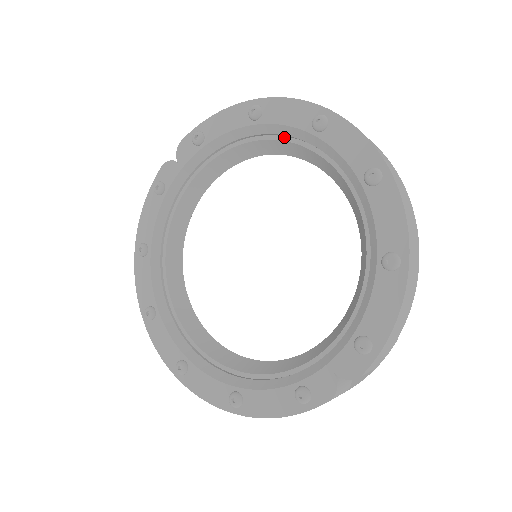
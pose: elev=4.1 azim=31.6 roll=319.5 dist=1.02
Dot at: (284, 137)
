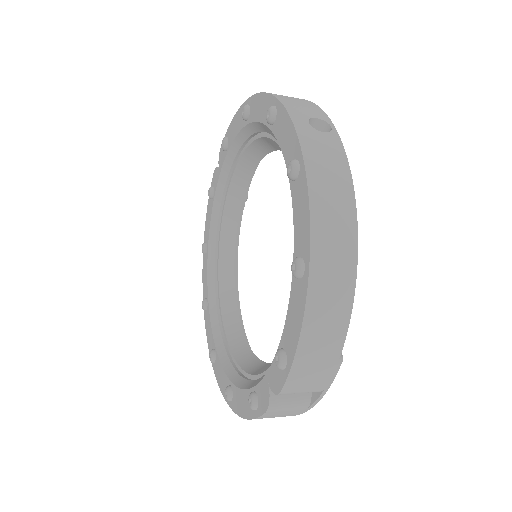
Dot at: (266, 133)
